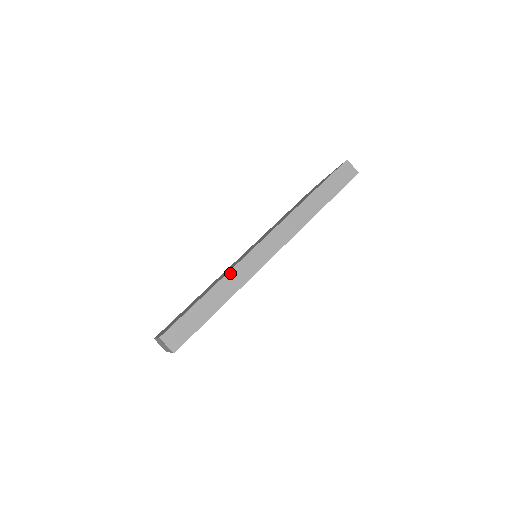
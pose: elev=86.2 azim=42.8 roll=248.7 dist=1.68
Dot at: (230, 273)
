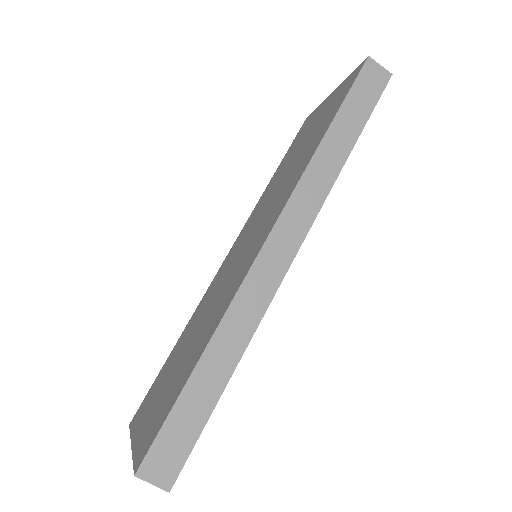
Dot at: (228, 314)
